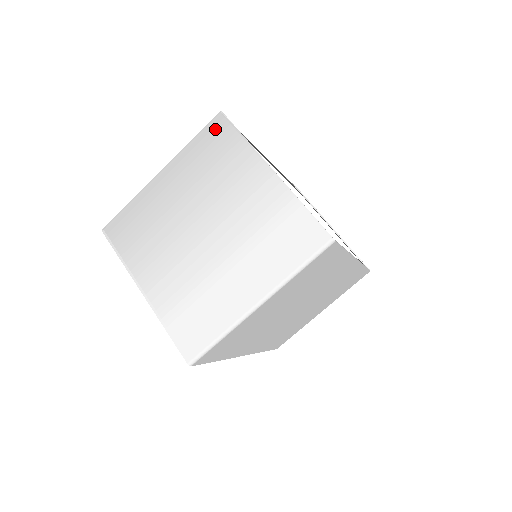
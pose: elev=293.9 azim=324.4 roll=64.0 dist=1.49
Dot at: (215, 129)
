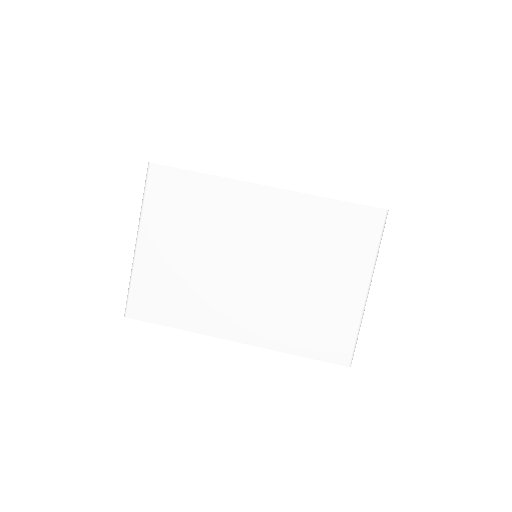
Dot at: occluded
